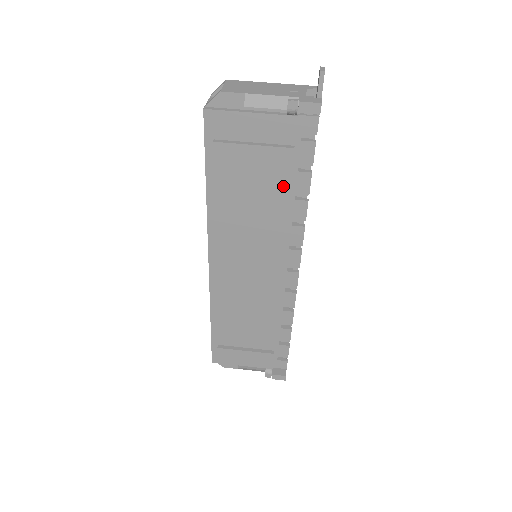
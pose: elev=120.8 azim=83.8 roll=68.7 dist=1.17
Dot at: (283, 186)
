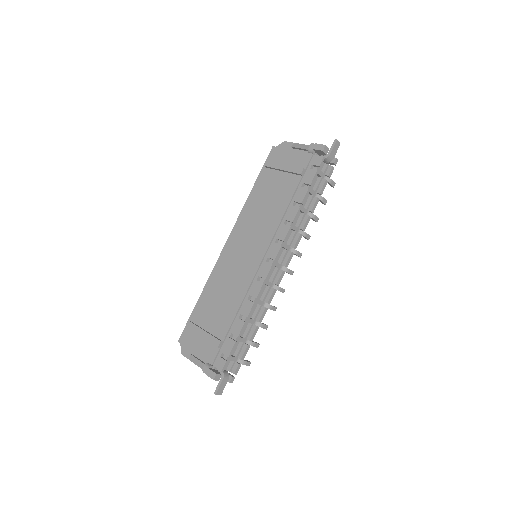
Dot at: (290, 194)
